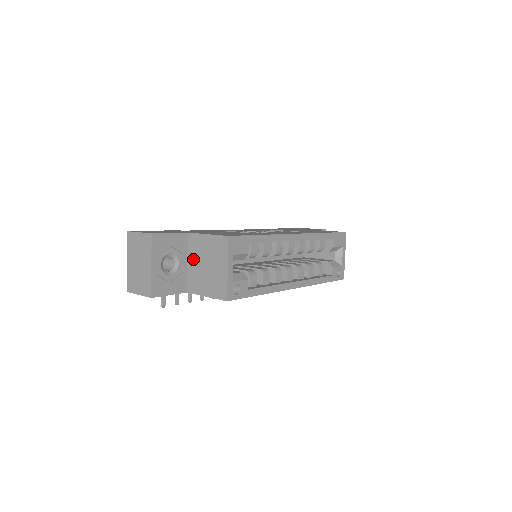
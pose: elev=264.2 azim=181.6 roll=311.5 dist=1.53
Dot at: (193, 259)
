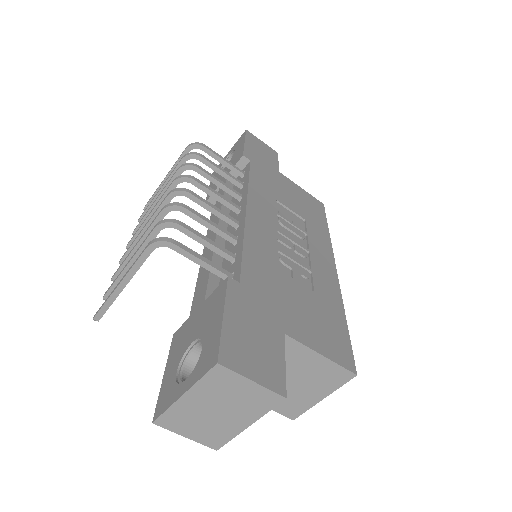
Dot at: occluded
